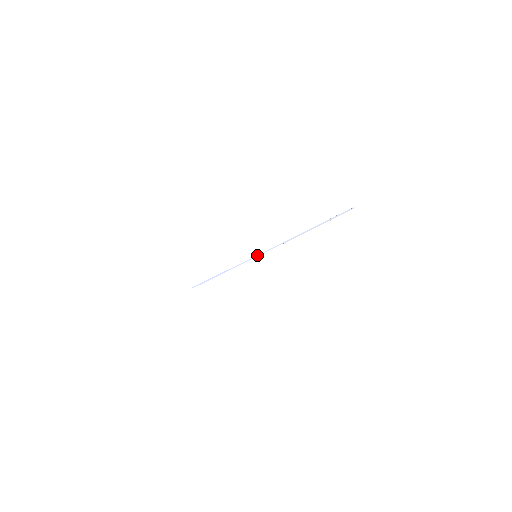
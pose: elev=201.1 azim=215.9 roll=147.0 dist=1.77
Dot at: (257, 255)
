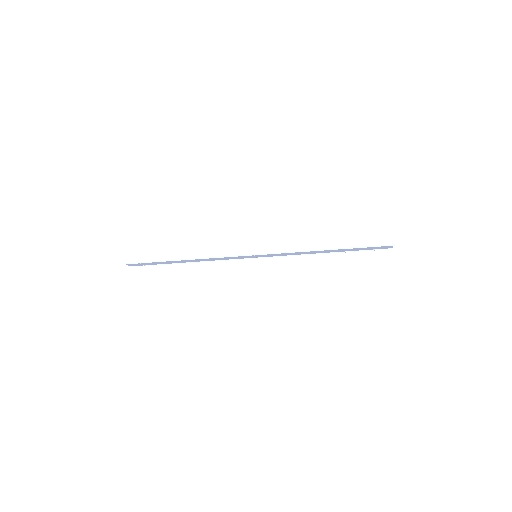
Dot at: (266, 253)
